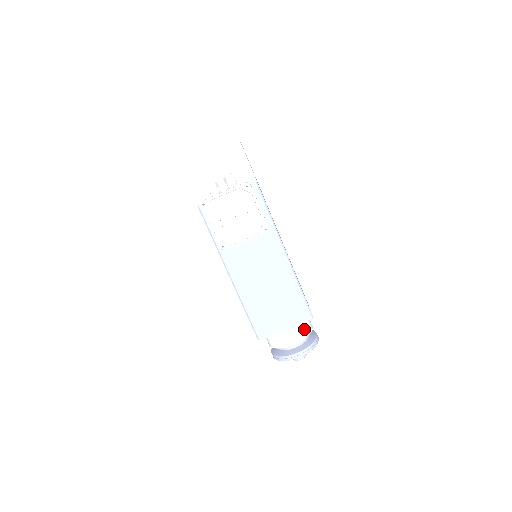
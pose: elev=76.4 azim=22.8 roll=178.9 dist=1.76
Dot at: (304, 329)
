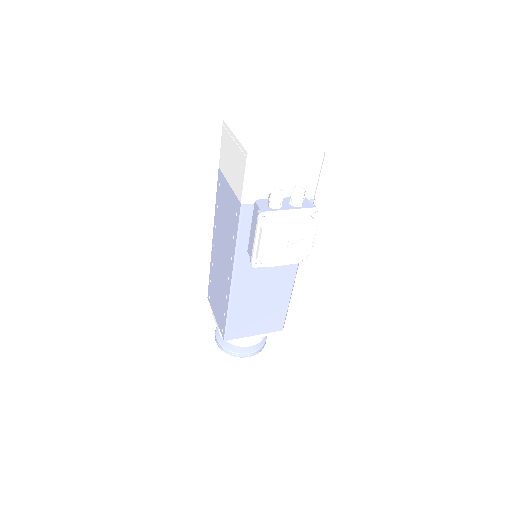
Dot at: occluded
